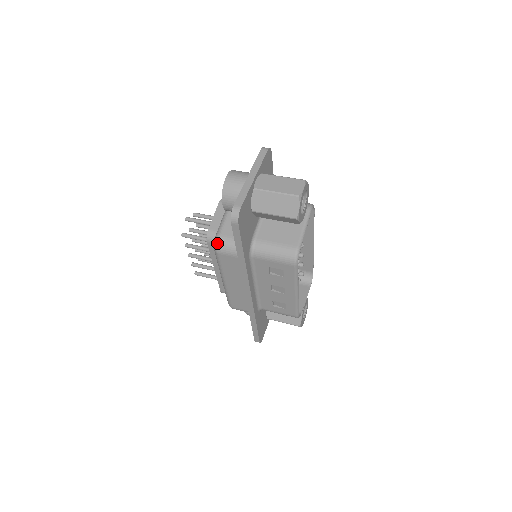
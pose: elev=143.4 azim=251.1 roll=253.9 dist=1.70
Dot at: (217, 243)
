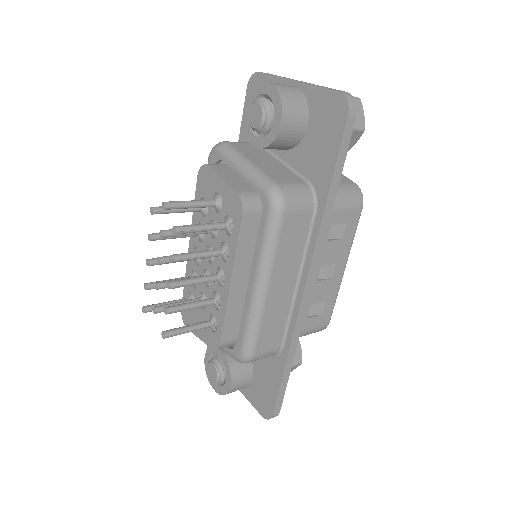
Dot at: (281, 194)
